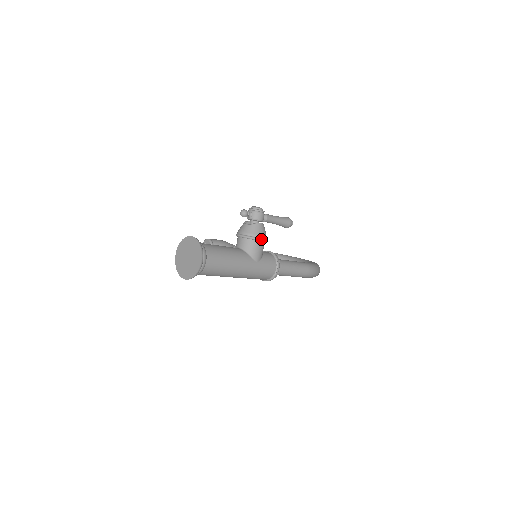
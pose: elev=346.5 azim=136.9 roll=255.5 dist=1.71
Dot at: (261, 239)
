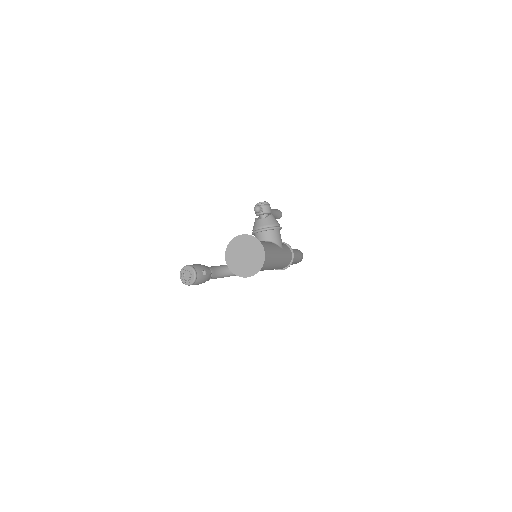
Dot at: (280, 227)
